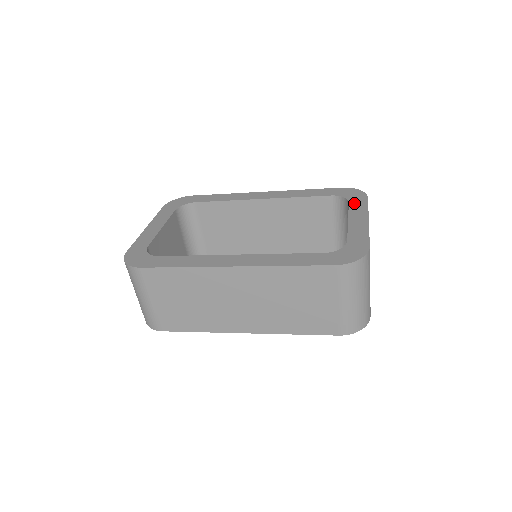
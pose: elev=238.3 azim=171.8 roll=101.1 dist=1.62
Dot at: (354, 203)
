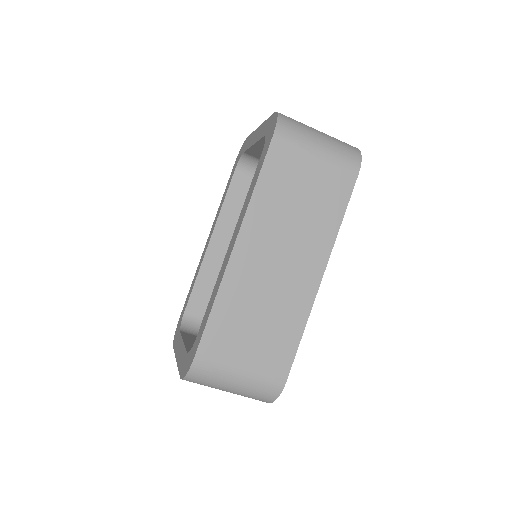
Dot at: (246, 147)
